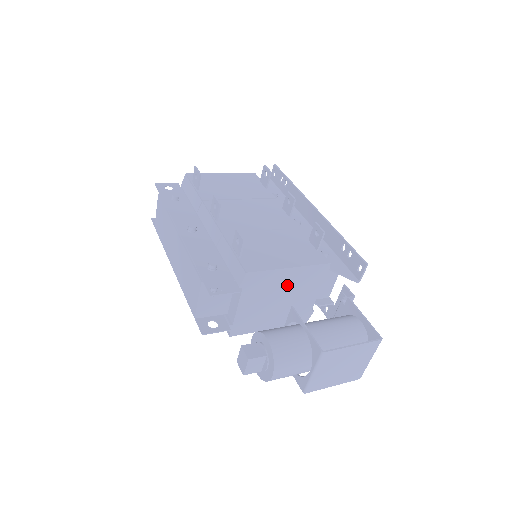
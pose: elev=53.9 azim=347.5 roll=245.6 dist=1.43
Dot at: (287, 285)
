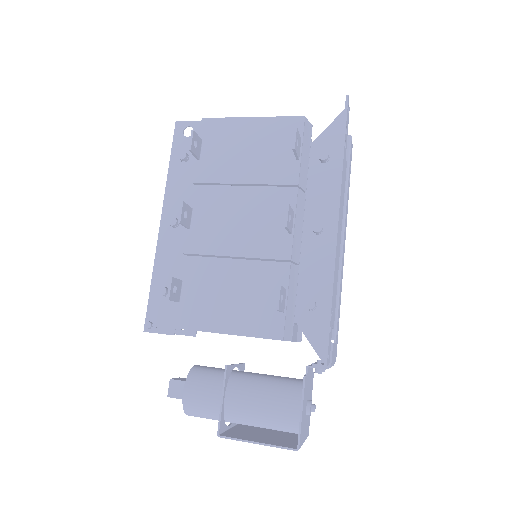
Dot at: occluded
